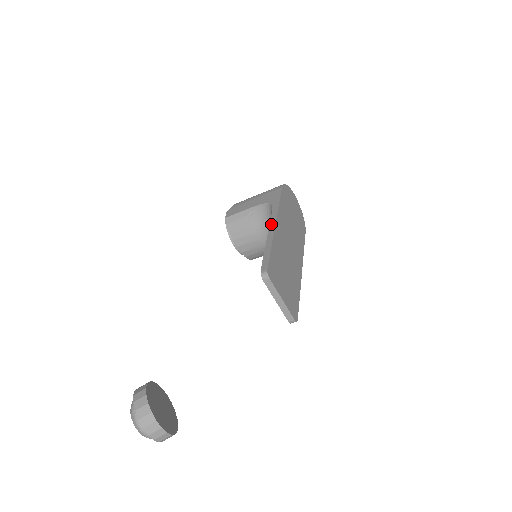
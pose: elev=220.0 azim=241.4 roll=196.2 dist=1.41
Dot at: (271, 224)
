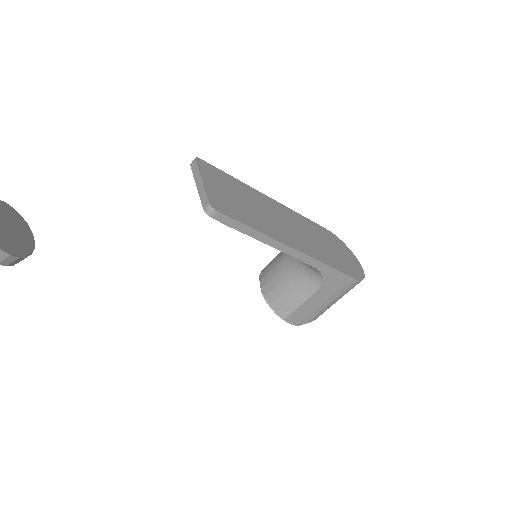
Dot at: occluded
